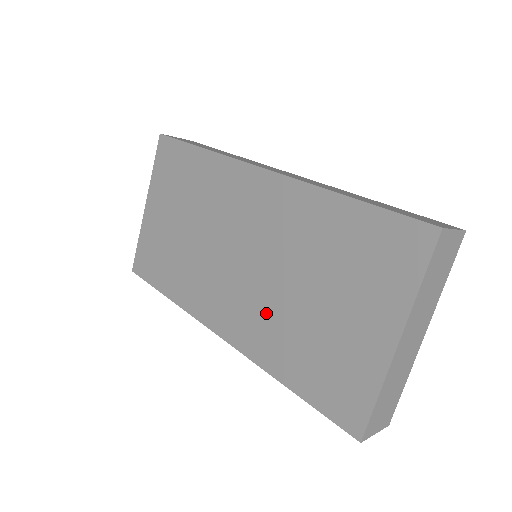
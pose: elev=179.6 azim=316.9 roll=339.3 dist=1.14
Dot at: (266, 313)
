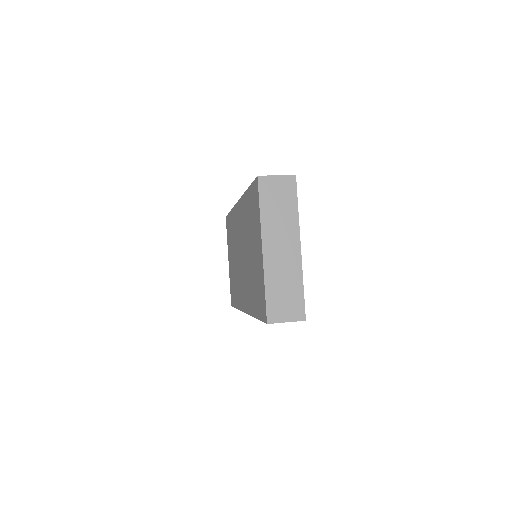
Dot at: (248, 280)
